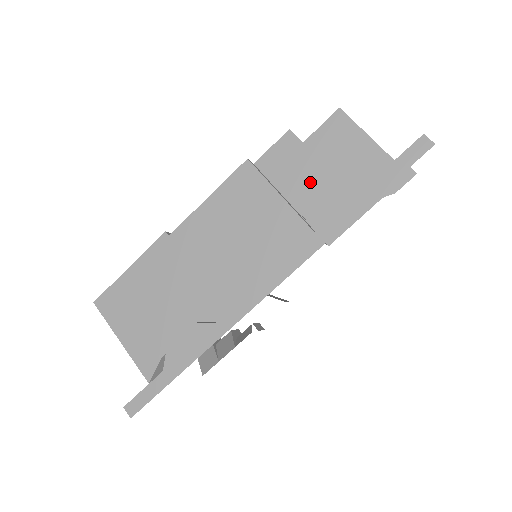
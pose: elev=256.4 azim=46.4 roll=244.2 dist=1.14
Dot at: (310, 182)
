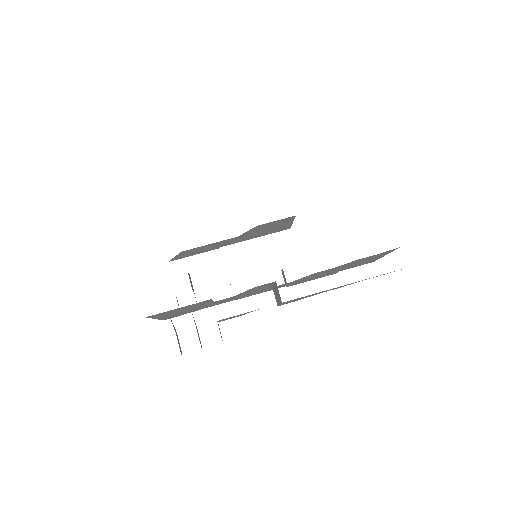
Dot at: occluded
